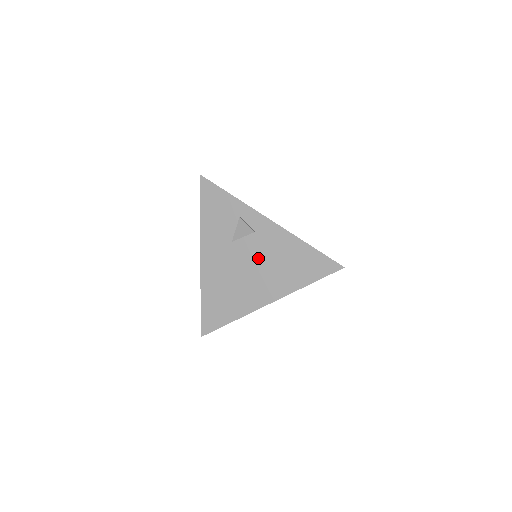
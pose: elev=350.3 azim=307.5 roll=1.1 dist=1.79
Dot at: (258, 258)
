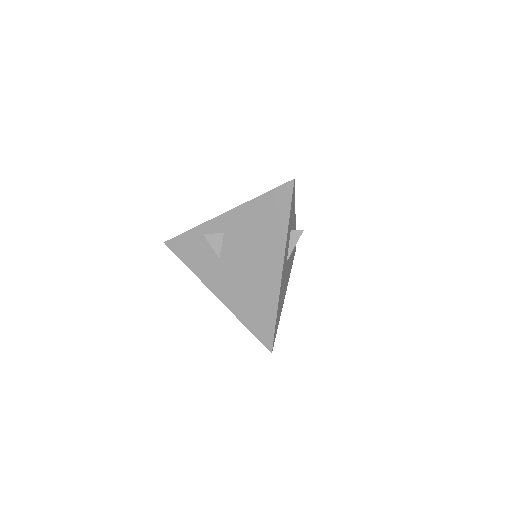
Dot at: (243, 247)
